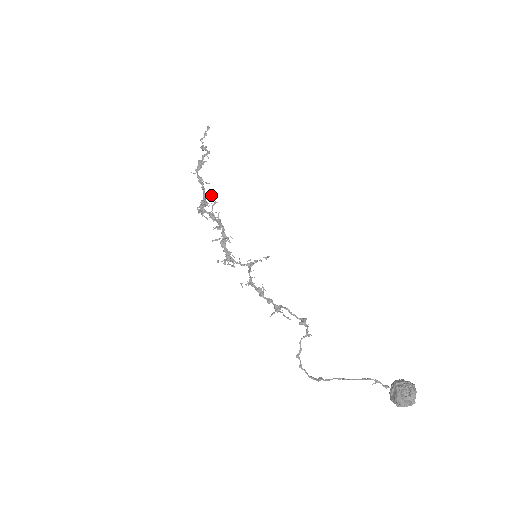
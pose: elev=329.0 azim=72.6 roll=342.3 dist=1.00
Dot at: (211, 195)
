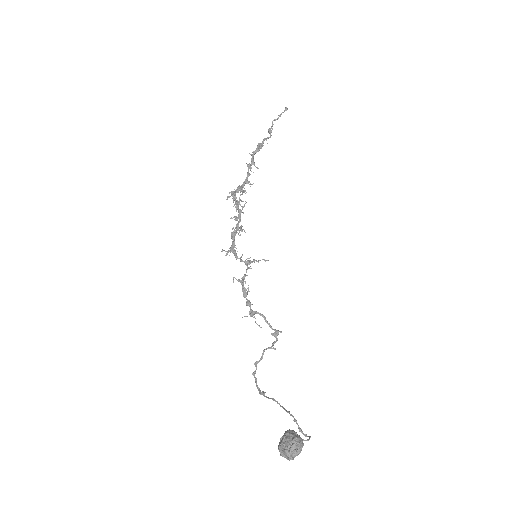
Dot at: occluded
